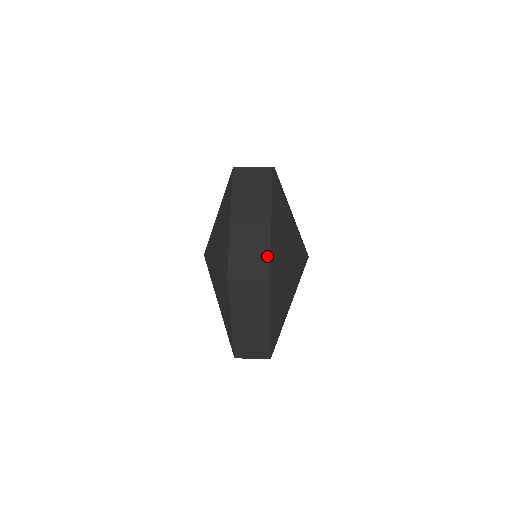
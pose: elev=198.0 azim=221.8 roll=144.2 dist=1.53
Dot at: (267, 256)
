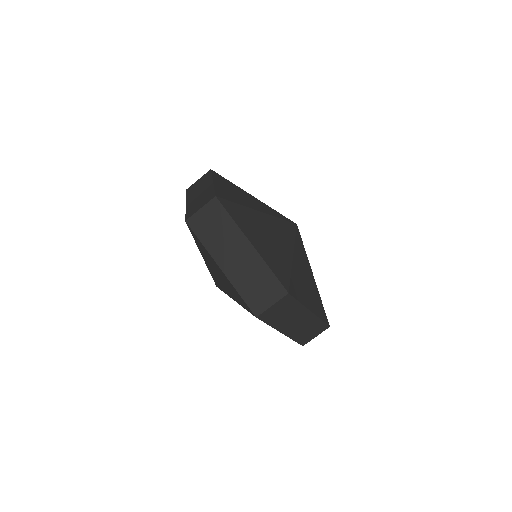
Dot at: (271, 275)
